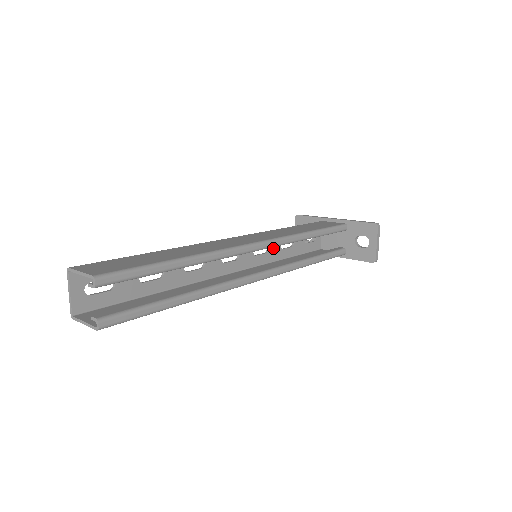
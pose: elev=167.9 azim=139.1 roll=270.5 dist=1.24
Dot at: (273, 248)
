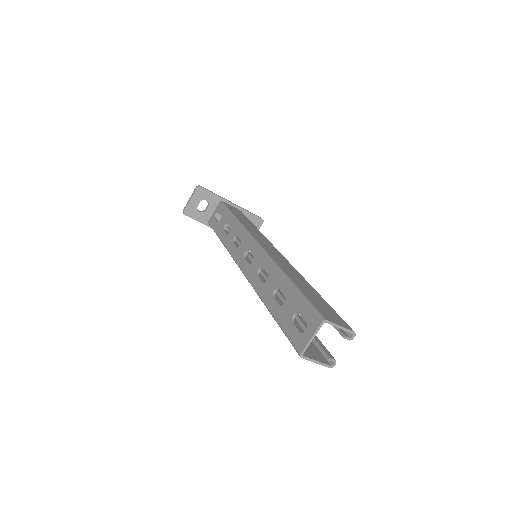
Dot at: (233, 237)
